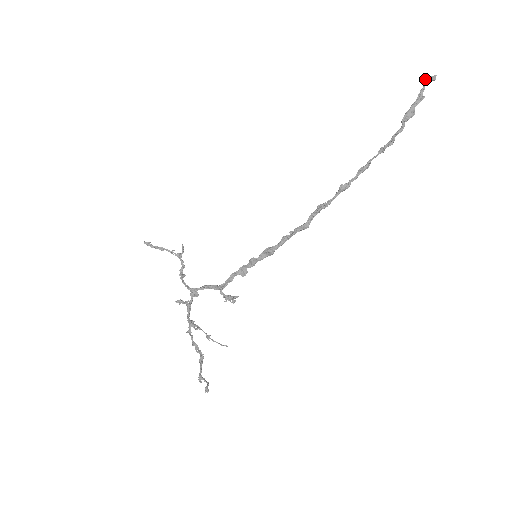
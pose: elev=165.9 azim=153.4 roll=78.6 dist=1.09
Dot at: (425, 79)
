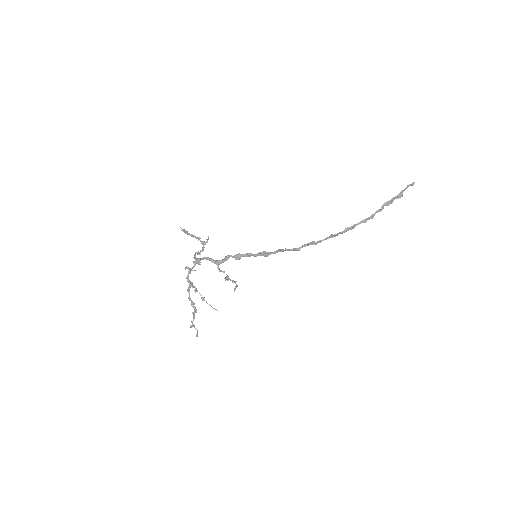
Dot at: (409, 184)
